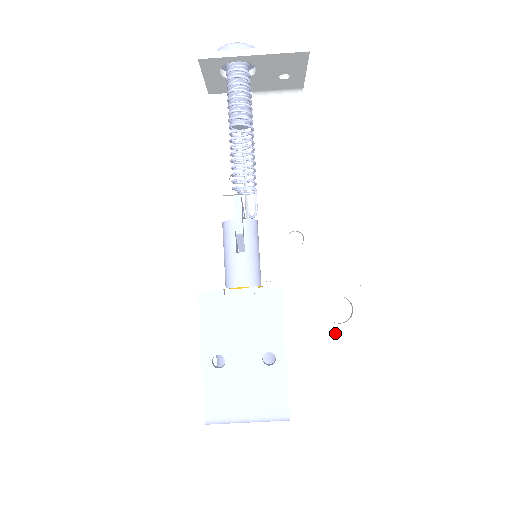
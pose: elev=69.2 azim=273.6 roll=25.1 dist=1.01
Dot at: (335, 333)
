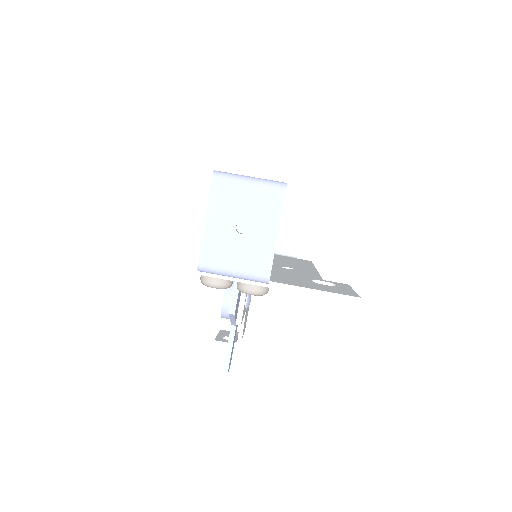
Dot at: (321, 285)
